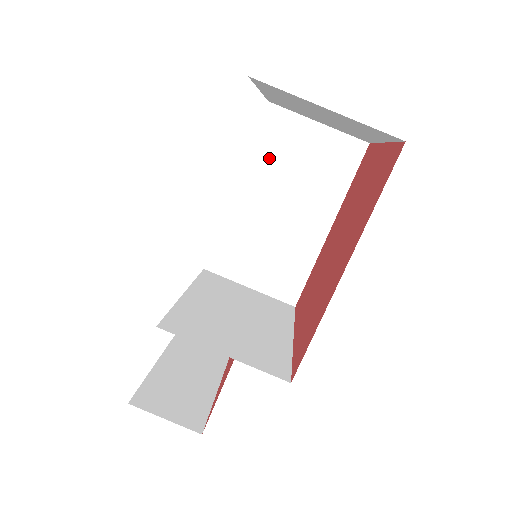
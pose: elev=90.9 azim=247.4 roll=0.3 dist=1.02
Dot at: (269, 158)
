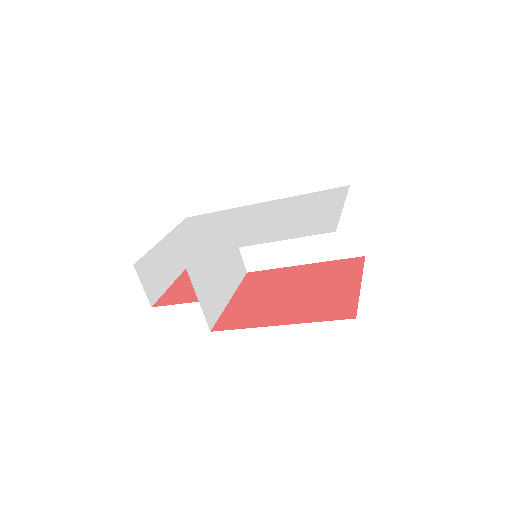
Dot at: occluded
